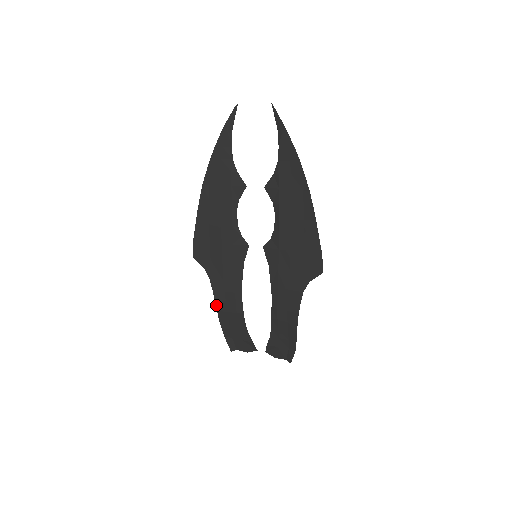
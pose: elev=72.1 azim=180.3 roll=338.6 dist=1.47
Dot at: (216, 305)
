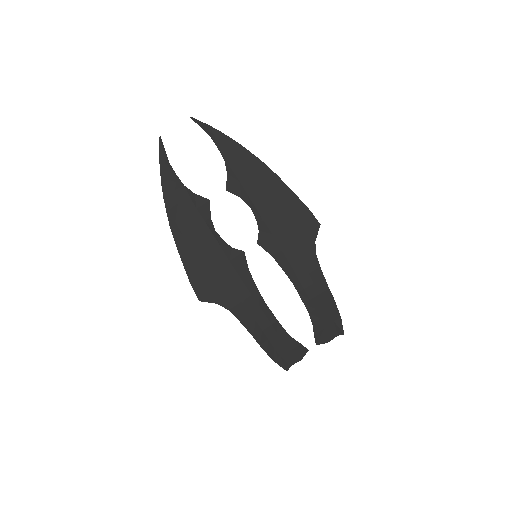
Dot at: (249, 332)
